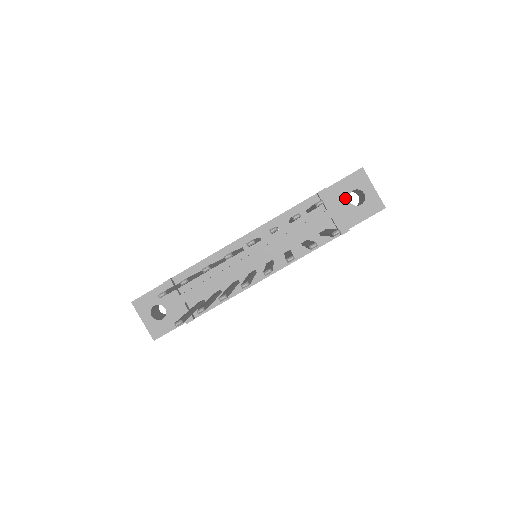
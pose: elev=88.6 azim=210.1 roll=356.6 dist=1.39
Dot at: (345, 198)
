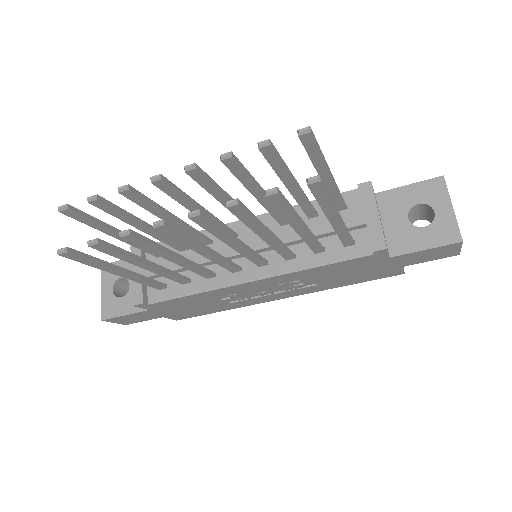
Dot at: (403, 212)
